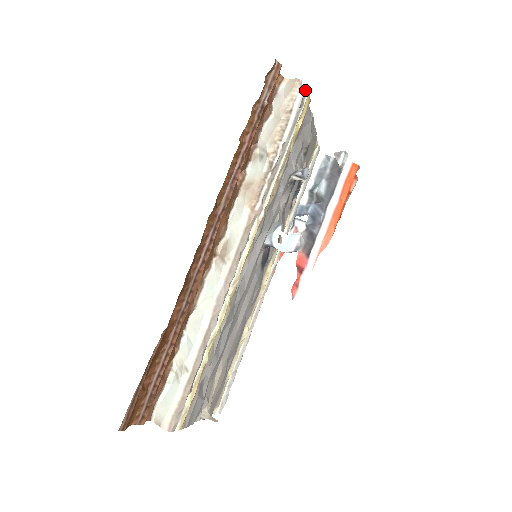
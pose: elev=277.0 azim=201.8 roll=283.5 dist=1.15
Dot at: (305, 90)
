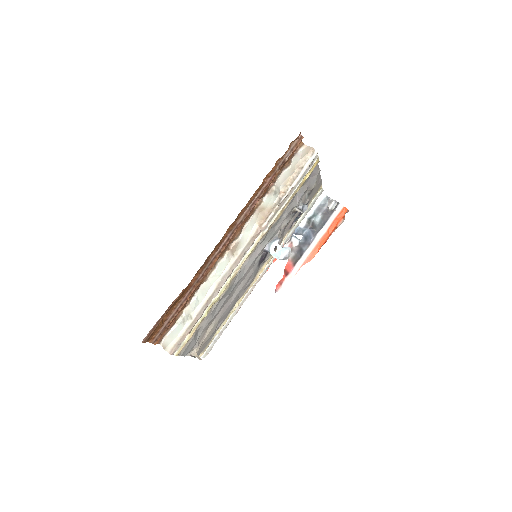
Dot at: (316, 155)
